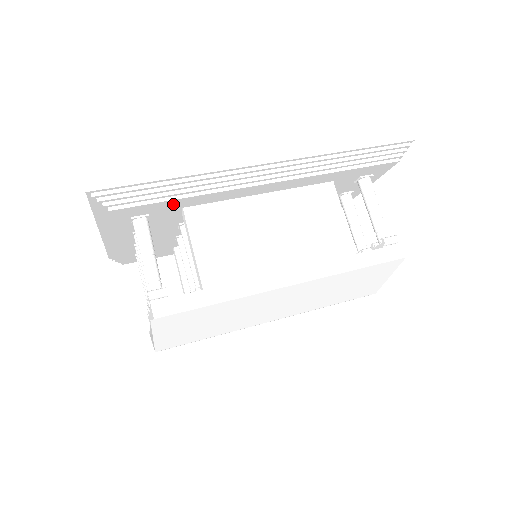
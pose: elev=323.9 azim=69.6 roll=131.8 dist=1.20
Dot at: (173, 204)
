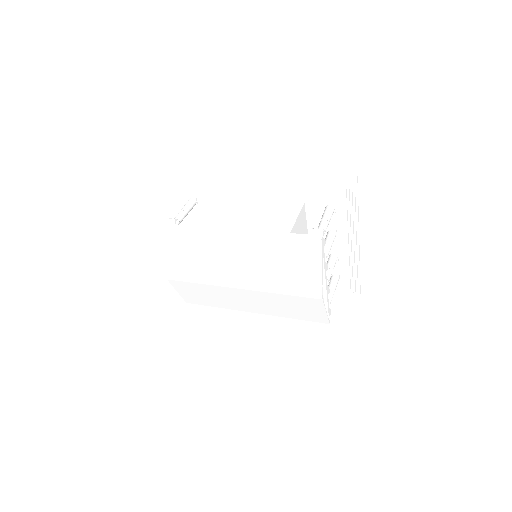
Dot at: (206, 191)
